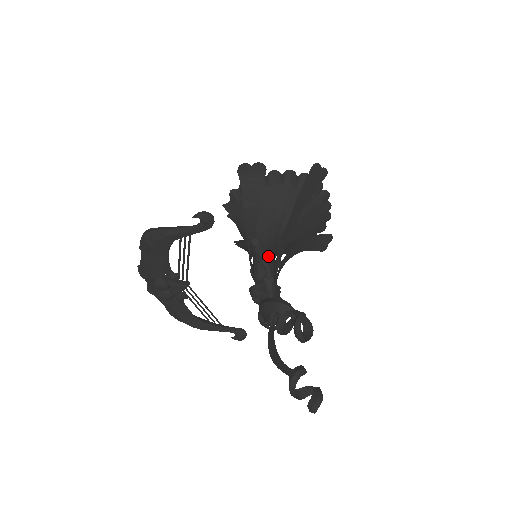
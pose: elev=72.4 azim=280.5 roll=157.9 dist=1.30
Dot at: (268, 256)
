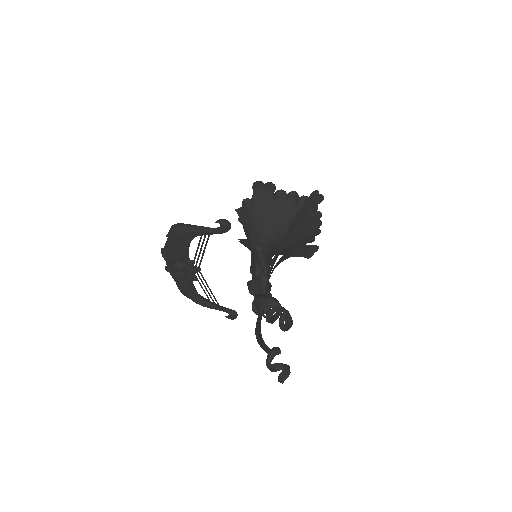
Dot at: occluded
